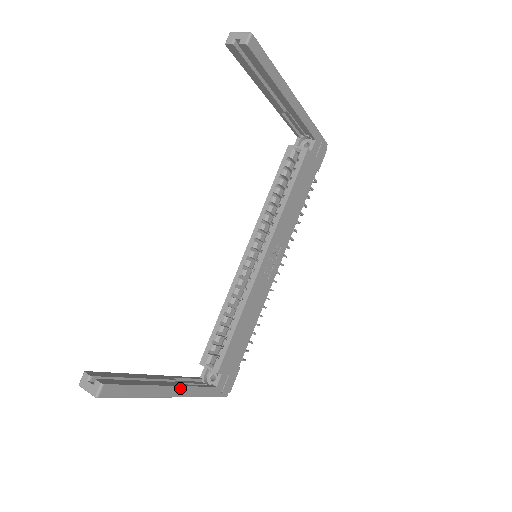
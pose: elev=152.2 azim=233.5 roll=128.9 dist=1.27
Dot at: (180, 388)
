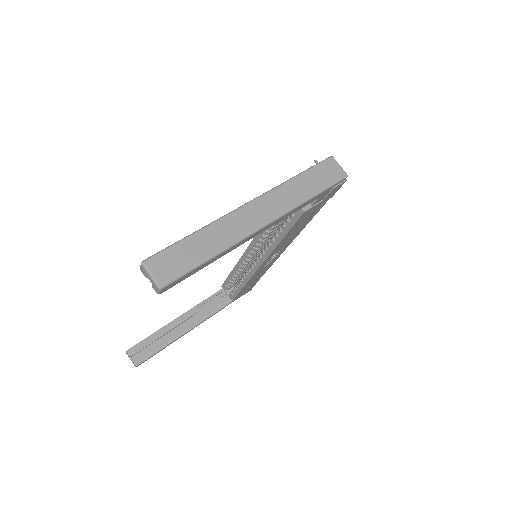
Dot at: (199, 324)
